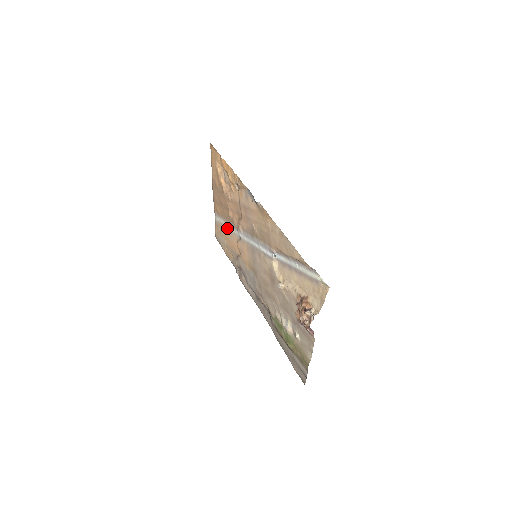
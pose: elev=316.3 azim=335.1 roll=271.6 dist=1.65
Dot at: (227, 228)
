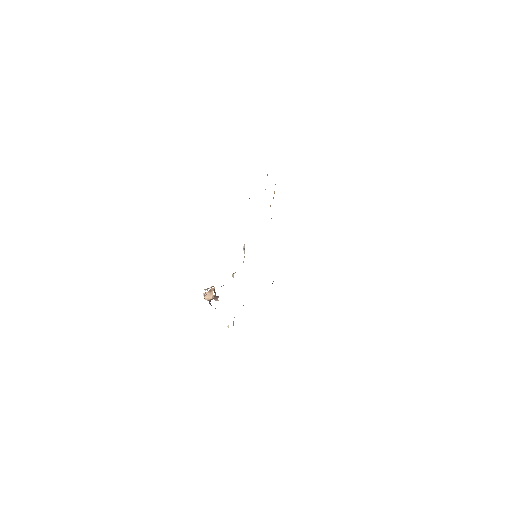
Dot at: occluded
